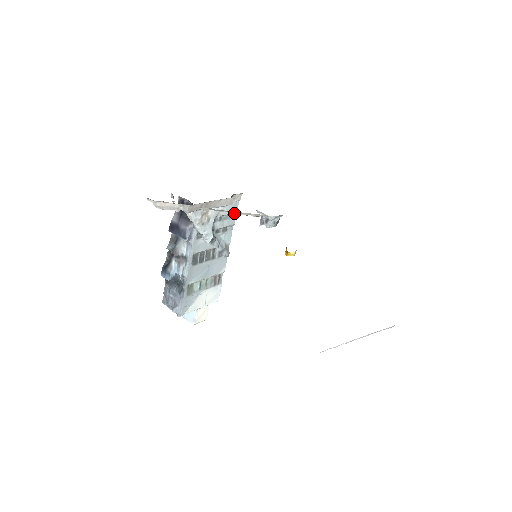
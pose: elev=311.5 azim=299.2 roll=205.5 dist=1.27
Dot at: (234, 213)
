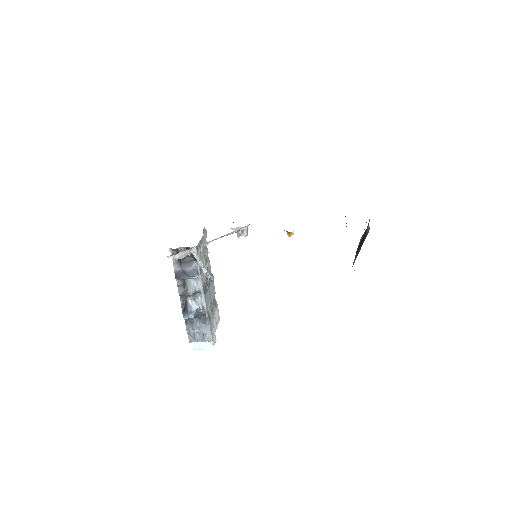
Dot at: occluded
